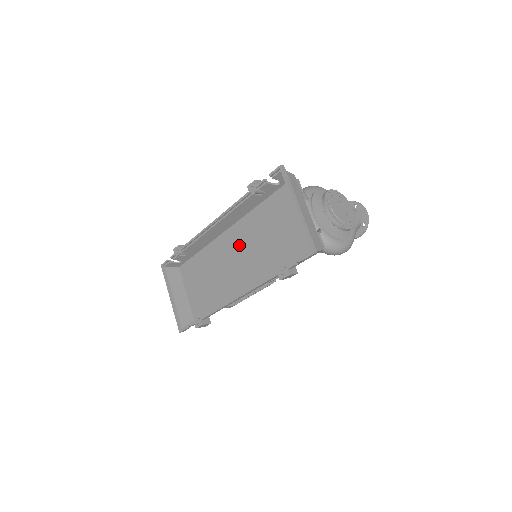
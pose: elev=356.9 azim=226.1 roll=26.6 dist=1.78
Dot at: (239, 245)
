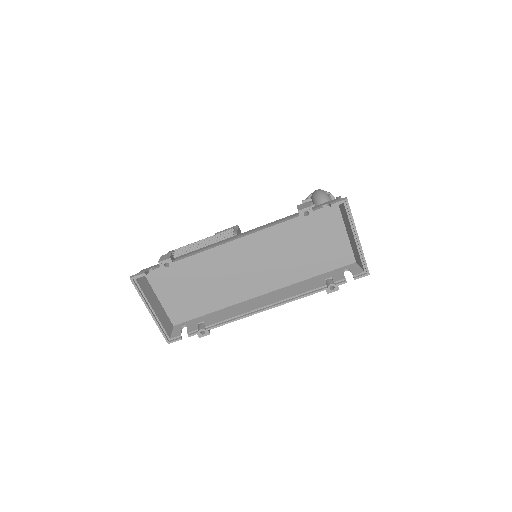
Dot at: (255, 254)
